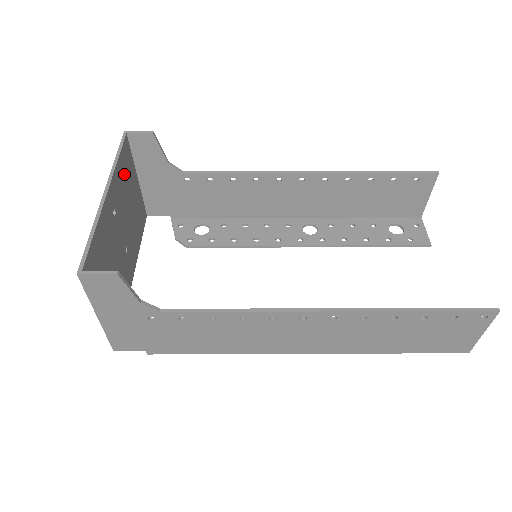
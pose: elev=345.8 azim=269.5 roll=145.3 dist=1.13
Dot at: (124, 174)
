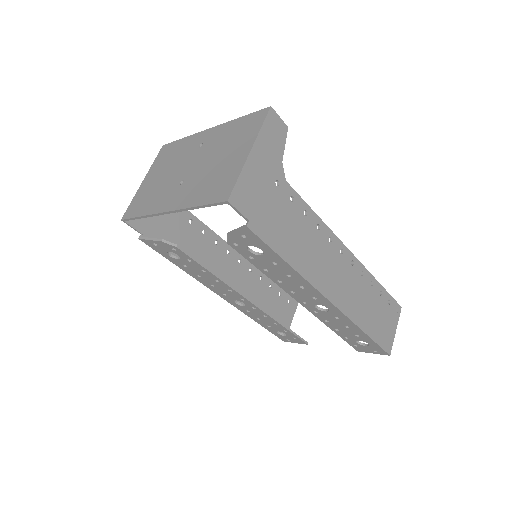
Dot at: occluded
